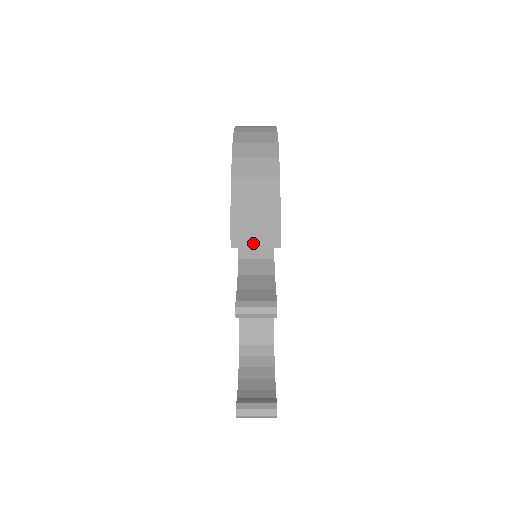
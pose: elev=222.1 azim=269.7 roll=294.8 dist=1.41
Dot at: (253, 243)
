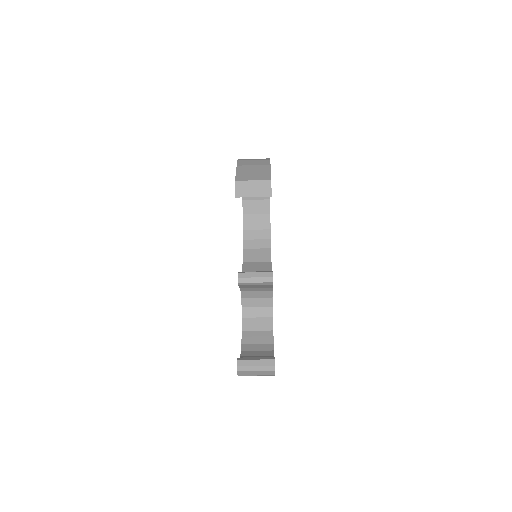
Dot at: (251, 193)
